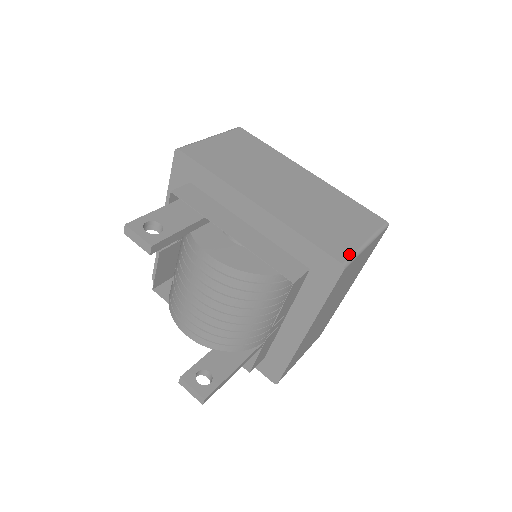
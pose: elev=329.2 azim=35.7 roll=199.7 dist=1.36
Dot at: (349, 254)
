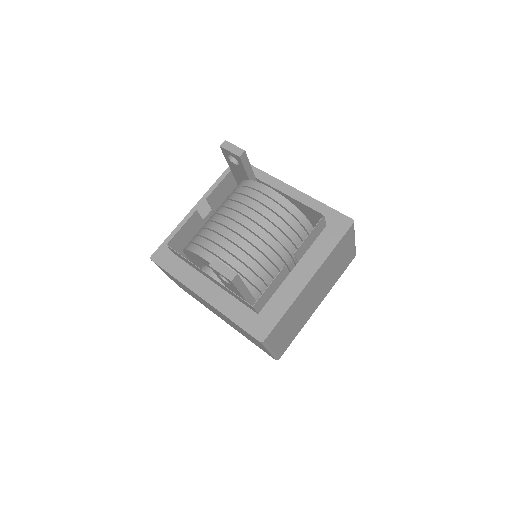
Dot at: occluded
